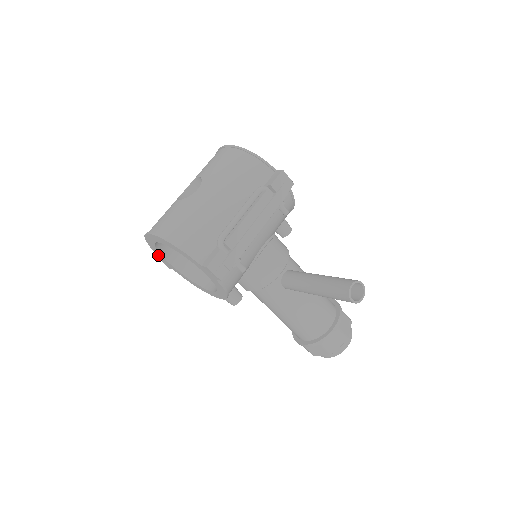
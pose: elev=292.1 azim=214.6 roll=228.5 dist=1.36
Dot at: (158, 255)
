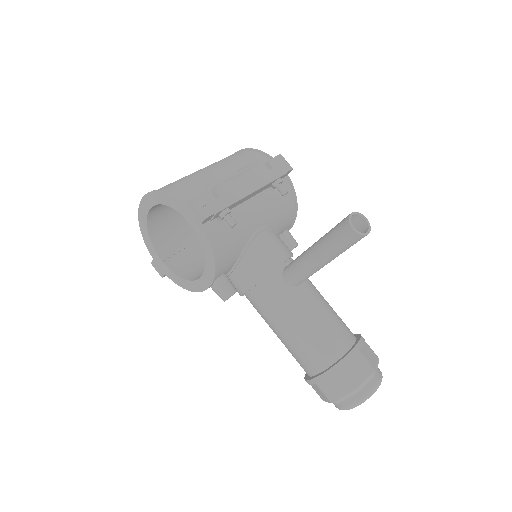
Dot at: (151, 253)
